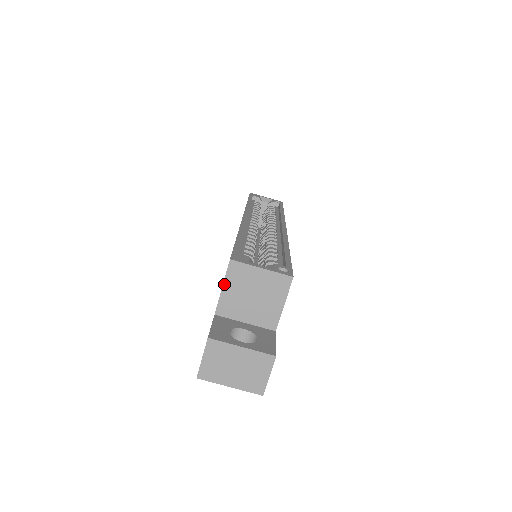
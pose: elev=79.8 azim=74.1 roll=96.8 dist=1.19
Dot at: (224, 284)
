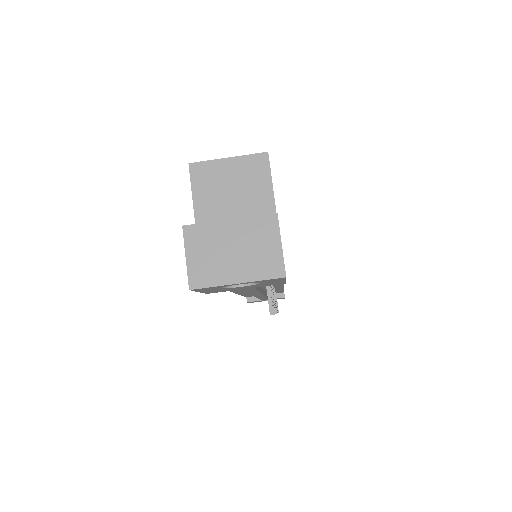
Dot at: (193, 195)
